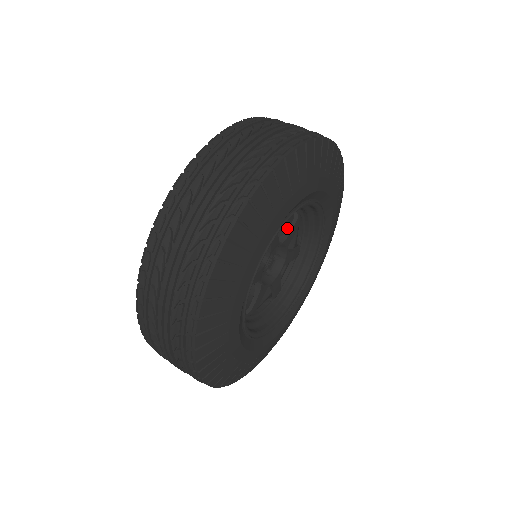
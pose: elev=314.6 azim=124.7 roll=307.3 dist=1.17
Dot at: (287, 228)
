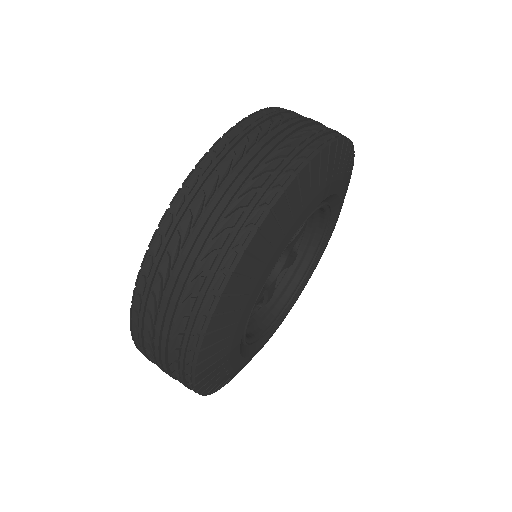
Dot at: occluded
